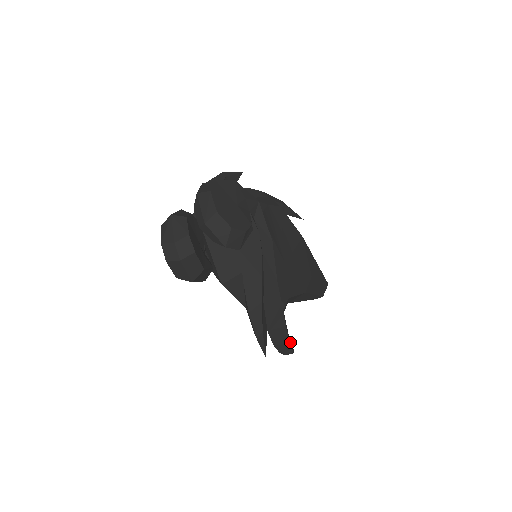
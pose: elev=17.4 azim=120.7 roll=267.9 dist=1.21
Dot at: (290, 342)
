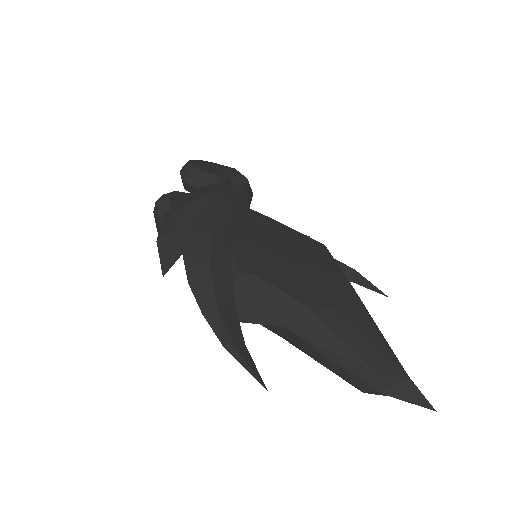
Dot at: (228, 316)
